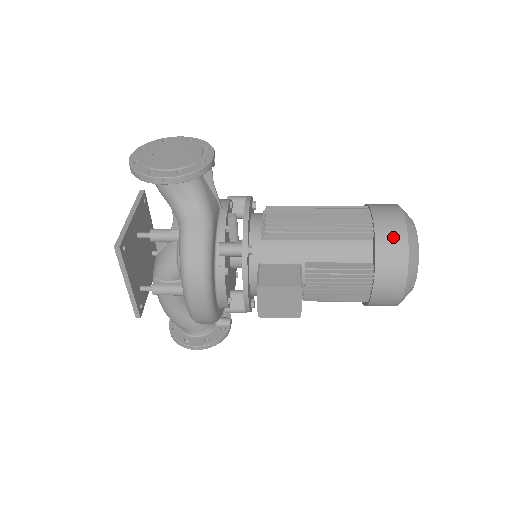
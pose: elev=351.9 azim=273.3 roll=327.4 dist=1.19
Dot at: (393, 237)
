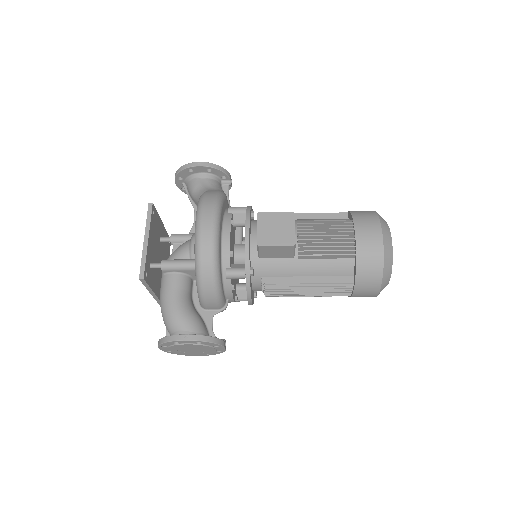
Dot at: occluded
